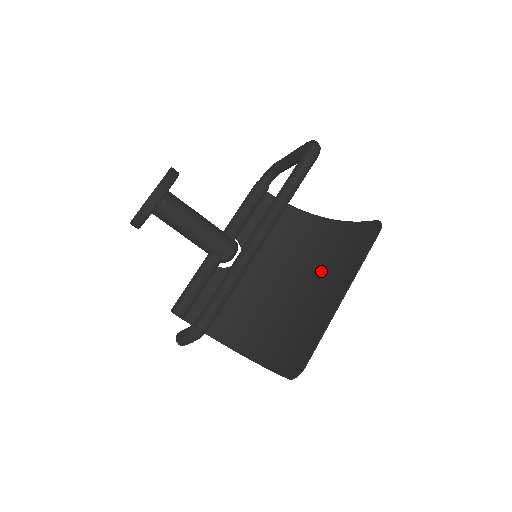
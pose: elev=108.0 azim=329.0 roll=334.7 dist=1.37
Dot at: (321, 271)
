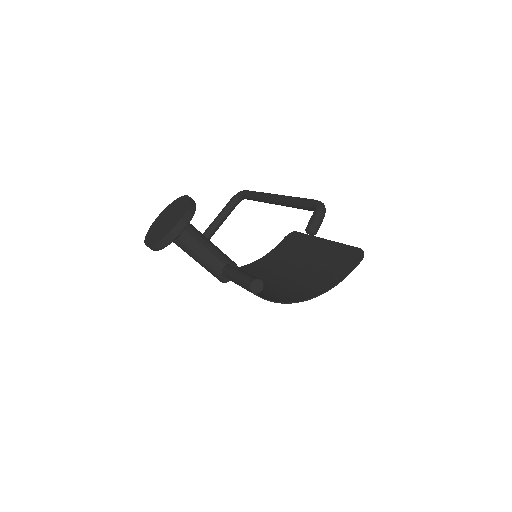
Dot at: (289, 262)
